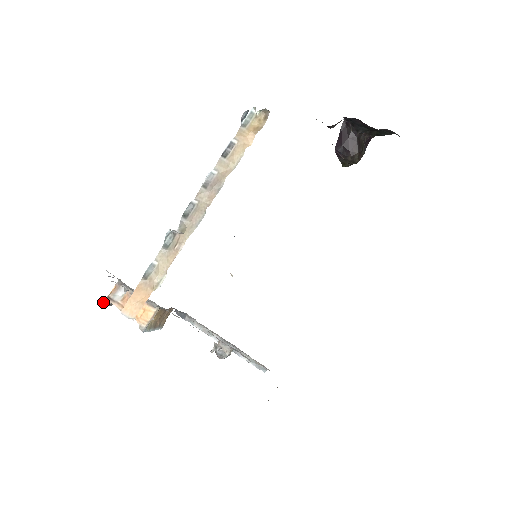
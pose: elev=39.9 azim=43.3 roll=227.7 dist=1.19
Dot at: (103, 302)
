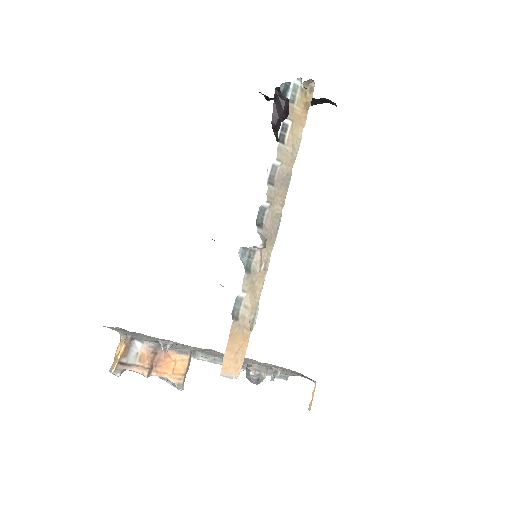
Dot at: (115, 372)
